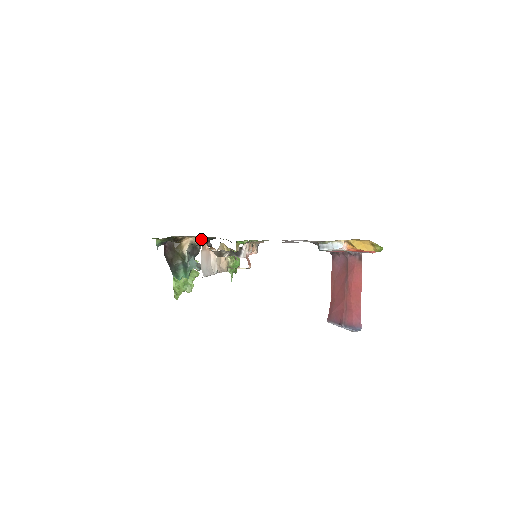
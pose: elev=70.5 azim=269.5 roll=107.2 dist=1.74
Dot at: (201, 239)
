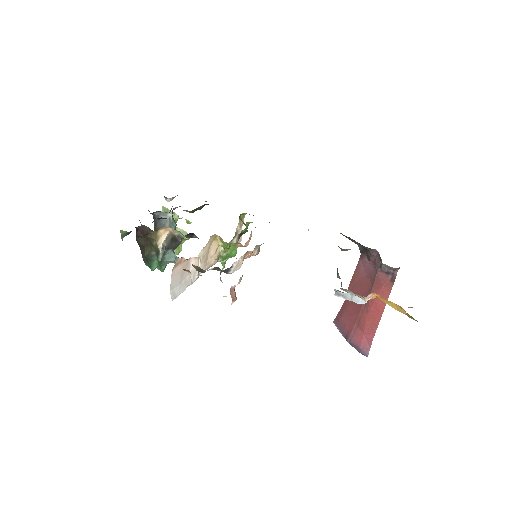
Dot at: occluded
